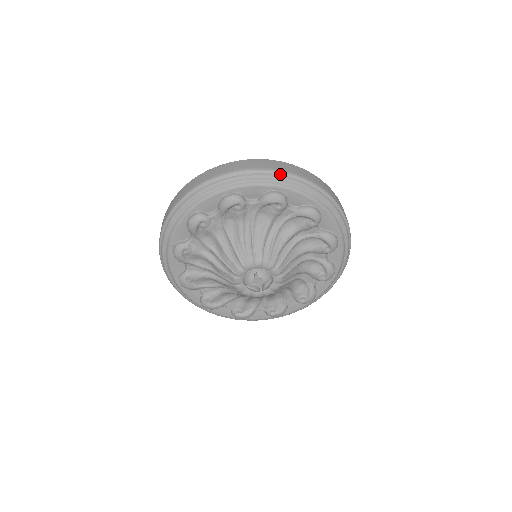
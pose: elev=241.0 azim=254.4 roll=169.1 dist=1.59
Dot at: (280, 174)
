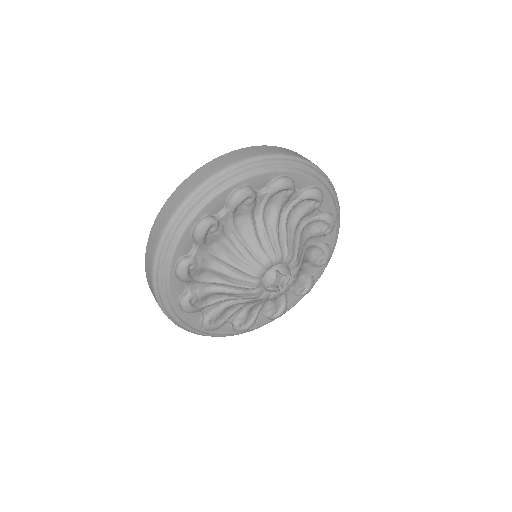
Dot at: (283, 157)
